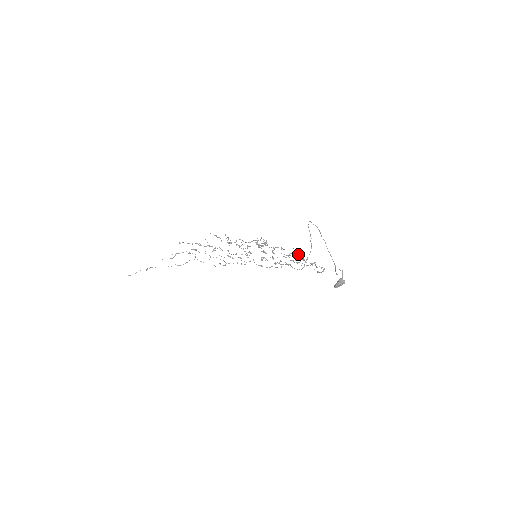
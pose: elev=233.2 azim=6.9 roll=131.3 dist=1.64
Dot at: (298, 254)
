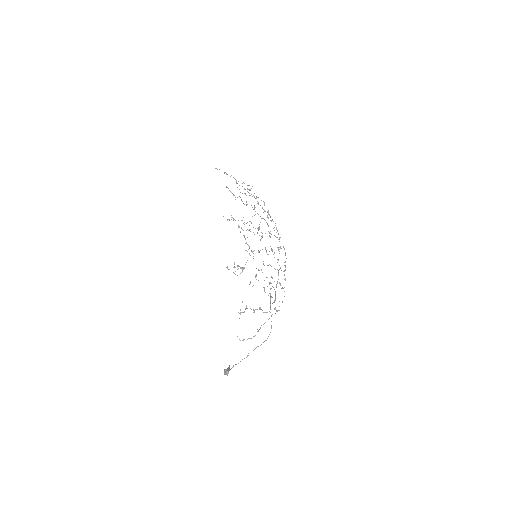
Dot at: occluded
